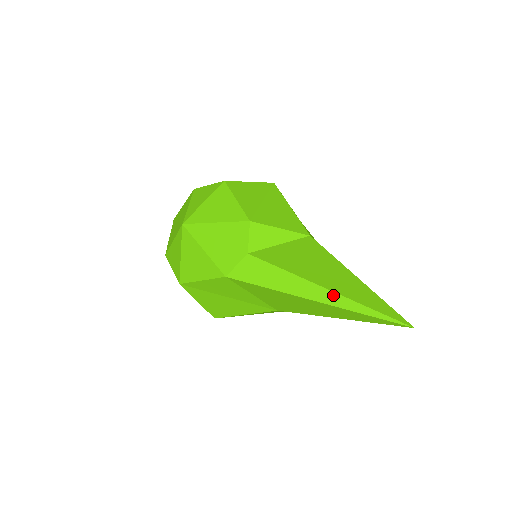
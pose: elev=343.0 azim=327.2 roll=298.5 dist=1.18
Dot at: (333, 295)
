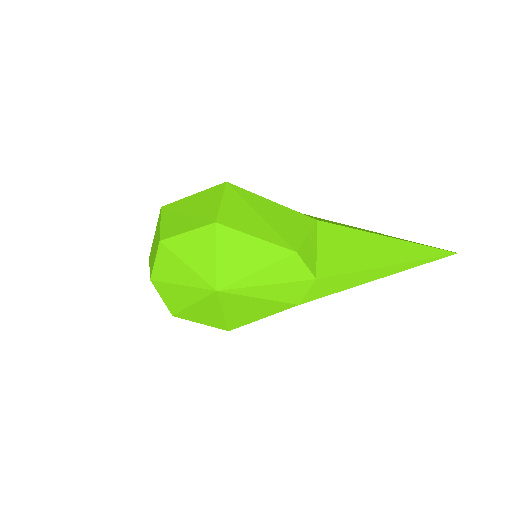
Dot at: (399, 266)
